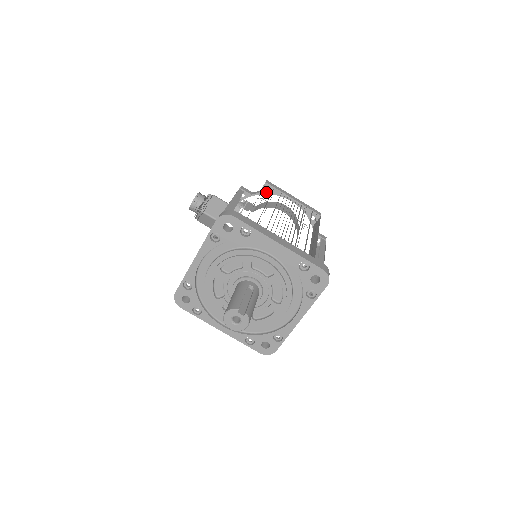
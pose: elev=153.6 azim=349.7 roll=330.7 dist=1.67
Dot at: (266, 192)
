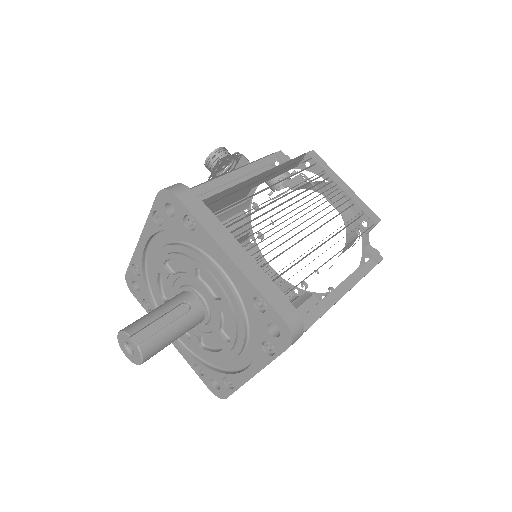
Dot at: (306, 167)
